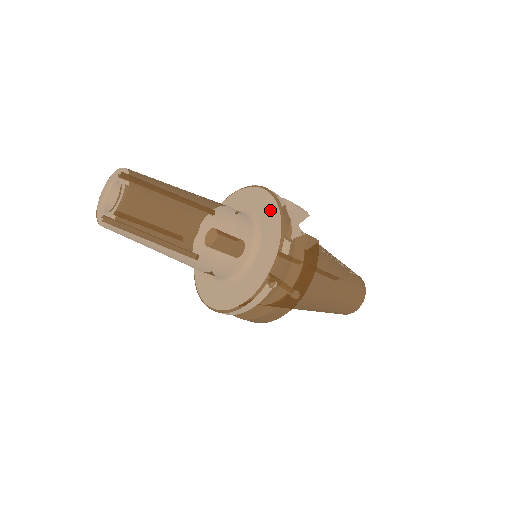
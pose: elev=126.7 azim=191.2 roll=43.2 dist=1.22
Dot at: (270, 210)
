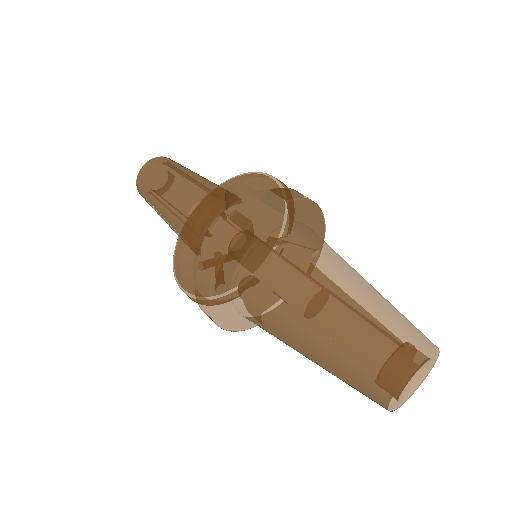
Dot at: occluded
